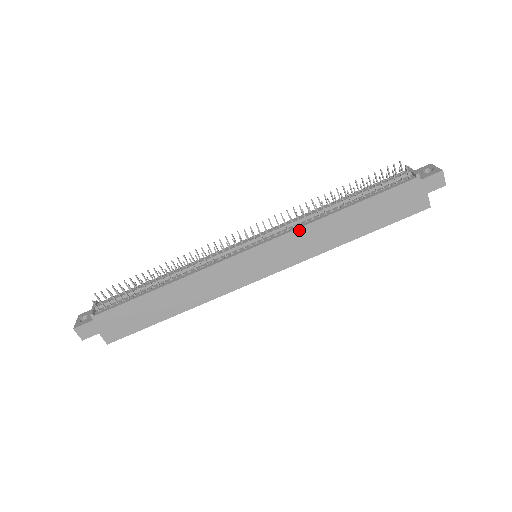
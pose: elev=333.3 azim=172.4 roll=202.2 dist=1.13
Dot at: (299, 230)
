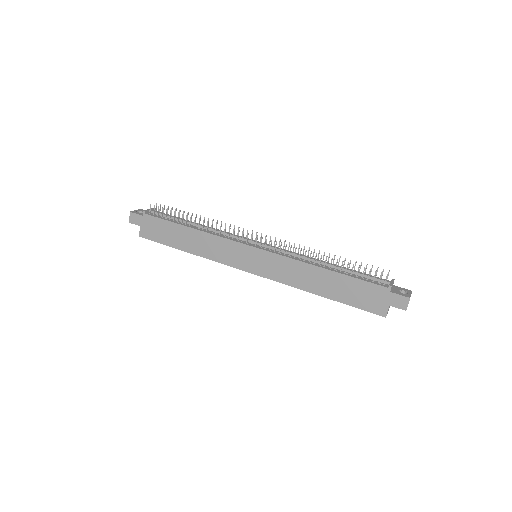
Dot at: (290, 259)
